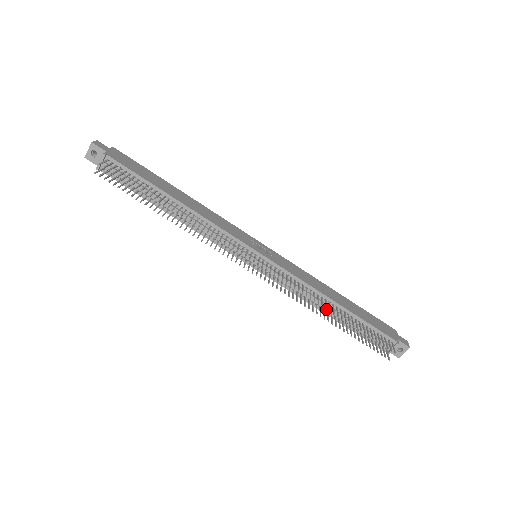
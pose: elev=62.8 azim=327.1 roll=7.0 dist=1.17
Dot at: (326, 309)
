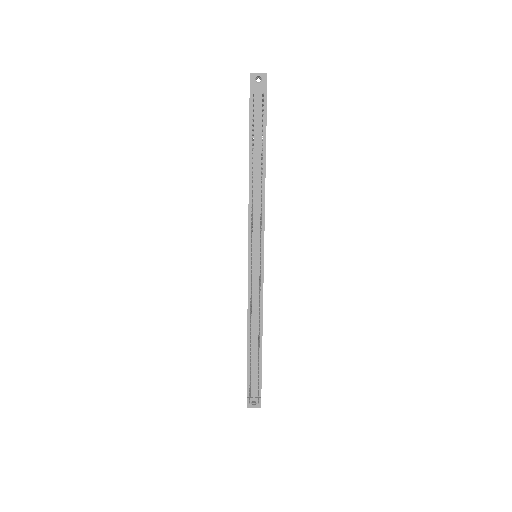
Dot at: occluded
